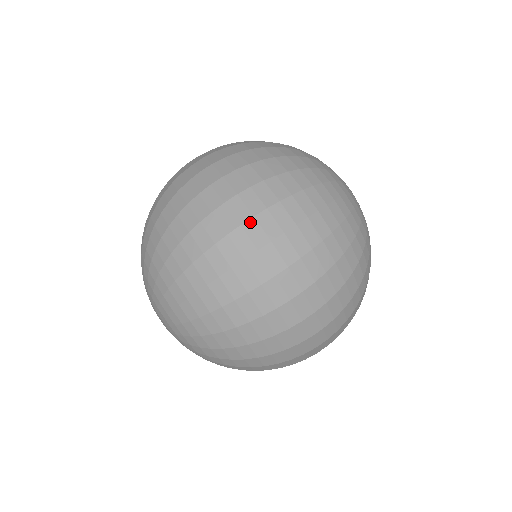
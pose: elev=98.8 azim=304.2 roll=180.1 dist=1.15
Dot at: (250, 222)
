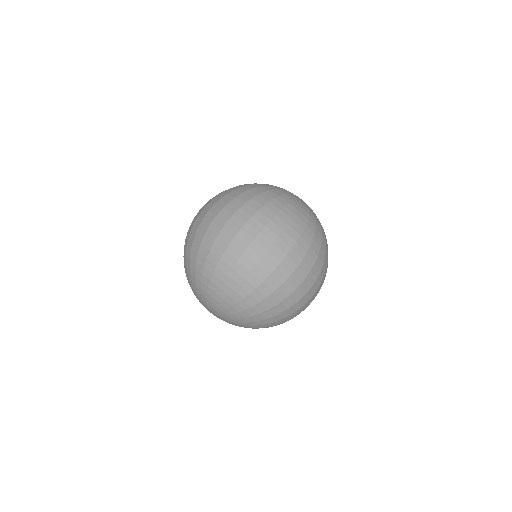
Dot at: (296, 270)
